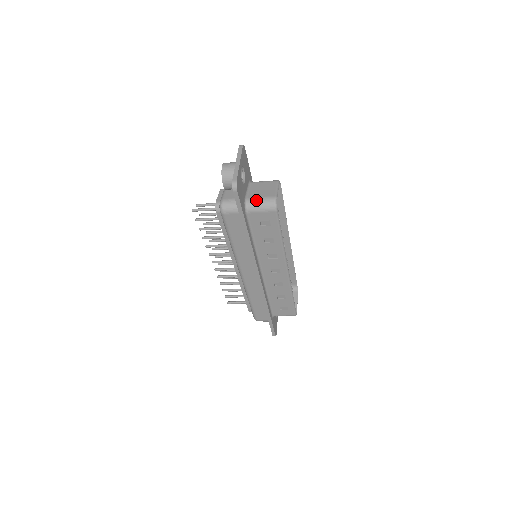
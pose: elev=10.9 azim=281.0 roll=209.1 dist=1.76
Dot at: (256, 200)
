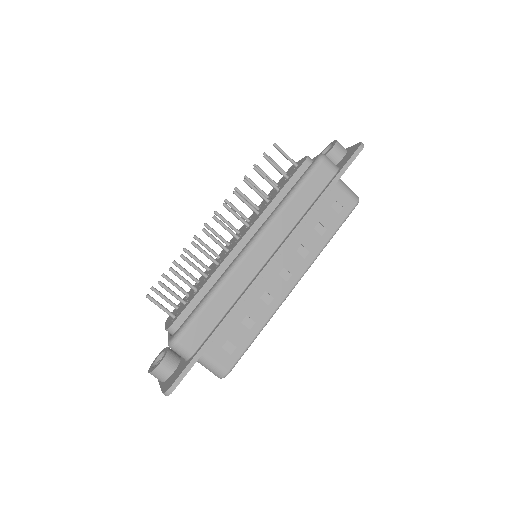
Dot at: occluded
